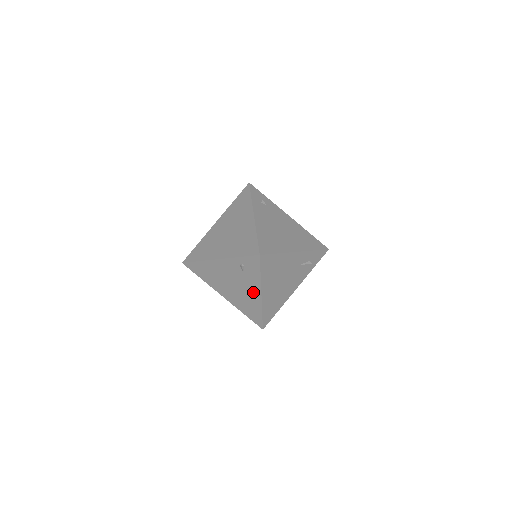
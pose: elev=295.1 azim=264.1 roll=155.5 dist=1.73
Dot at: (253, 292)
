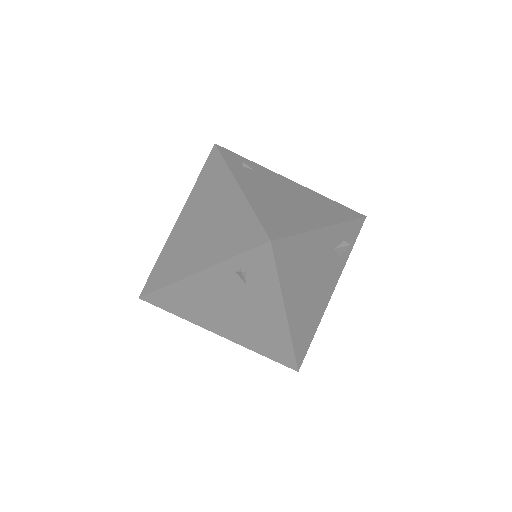
Dot at: (270, 314)
